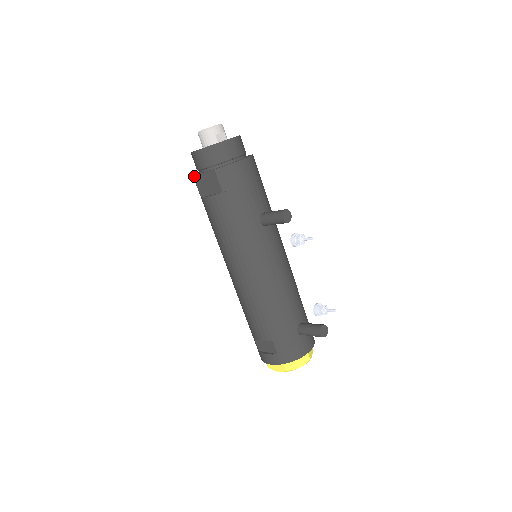
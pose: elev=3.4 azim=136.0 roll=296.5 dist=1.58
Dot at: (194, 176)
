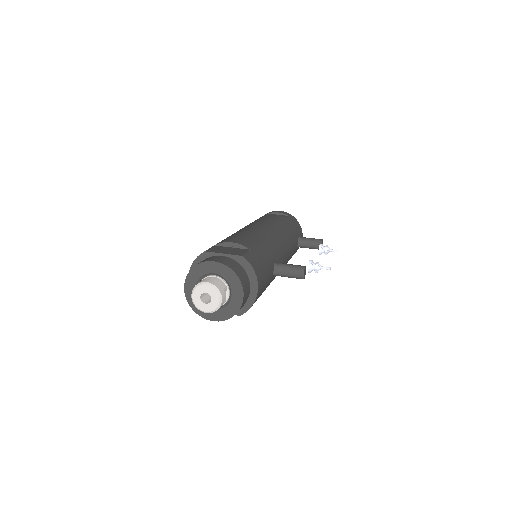
Dot at: occluded
